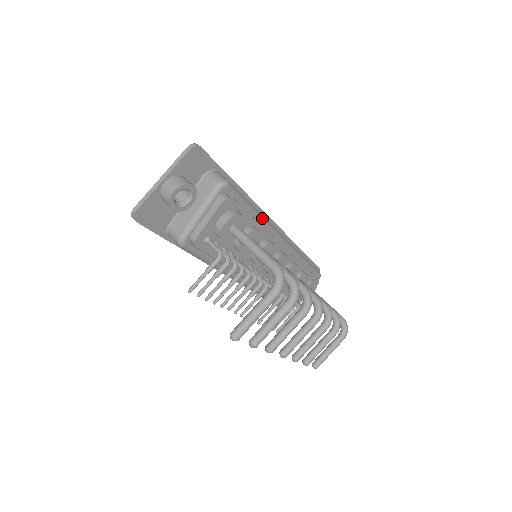
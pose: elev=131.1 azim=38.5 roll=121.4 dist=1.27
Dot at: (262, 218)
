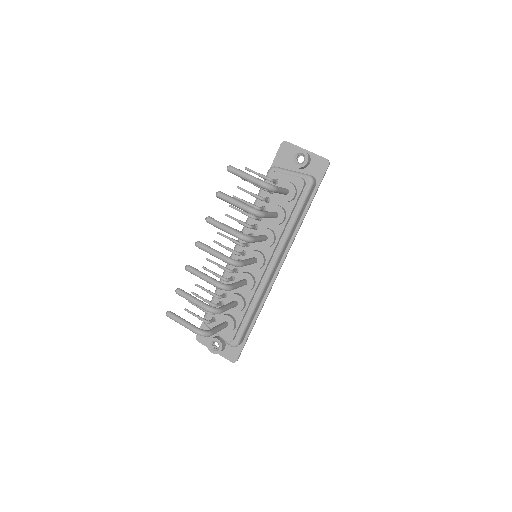
Dot at: (291, 228)
